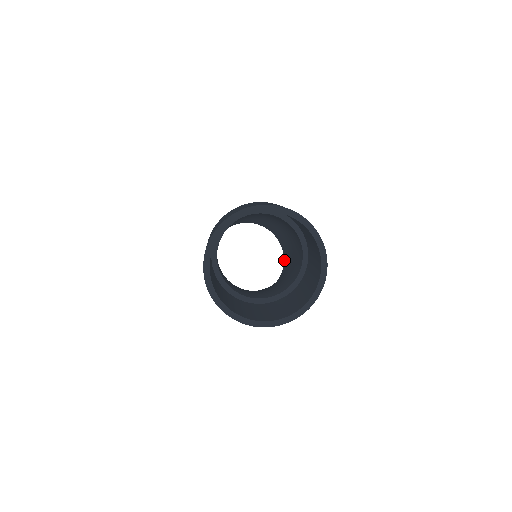
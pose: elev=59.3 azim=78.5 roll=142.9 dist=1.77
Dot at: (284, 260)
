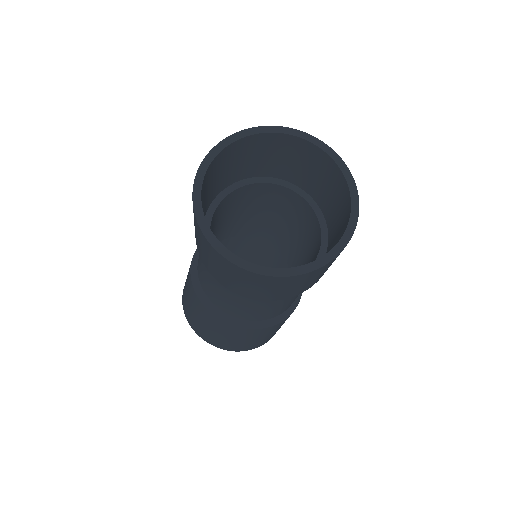
Dot at: occluded
